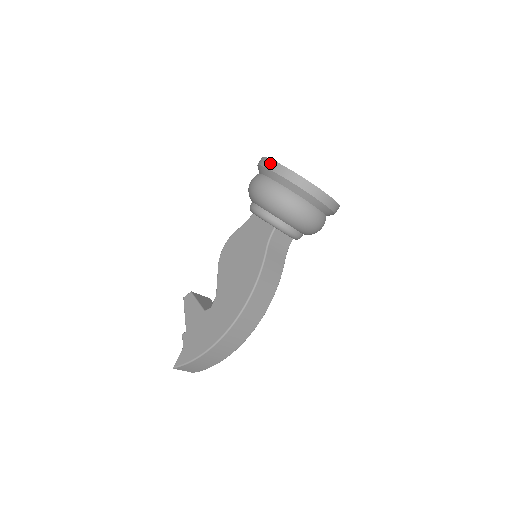
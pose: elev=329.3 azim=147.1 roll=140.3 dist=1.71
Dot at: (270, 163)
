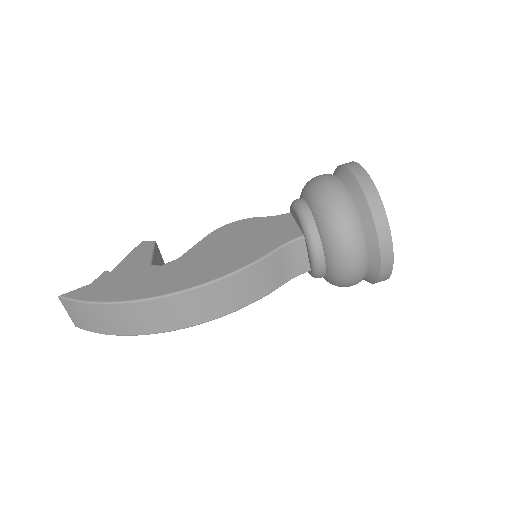
Dot at: (356, 166)
